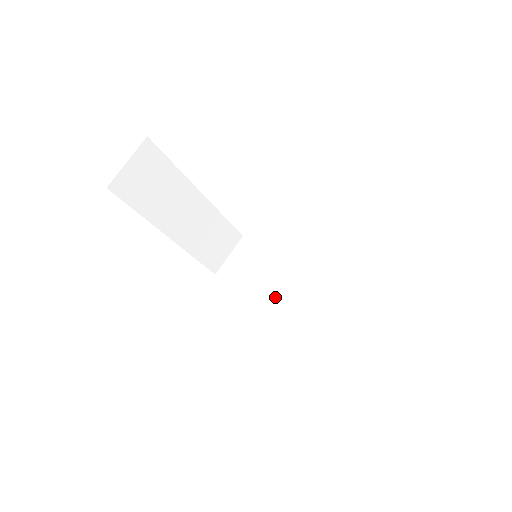
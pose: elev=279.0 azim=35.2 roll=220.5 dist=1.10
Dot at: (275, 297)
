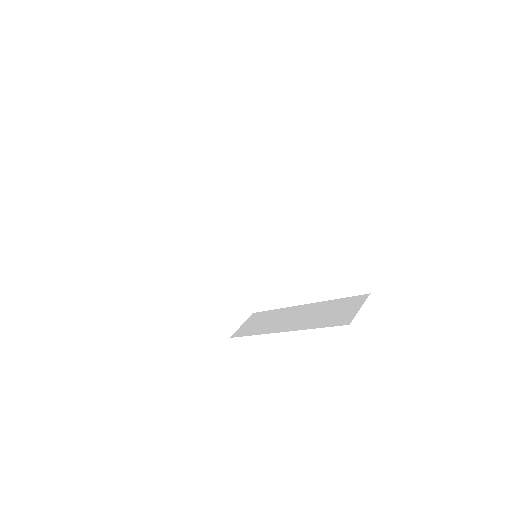
Dot at: (278, 325)
